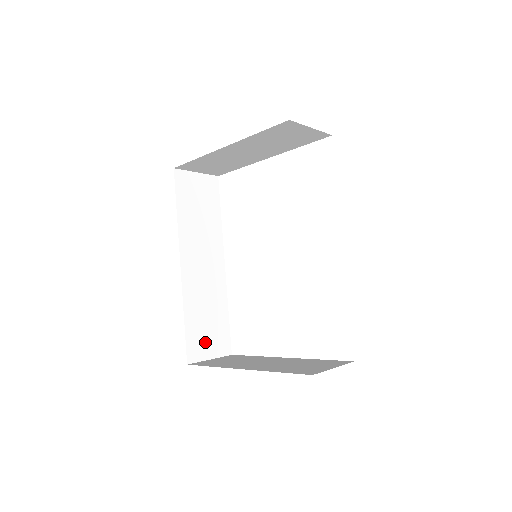
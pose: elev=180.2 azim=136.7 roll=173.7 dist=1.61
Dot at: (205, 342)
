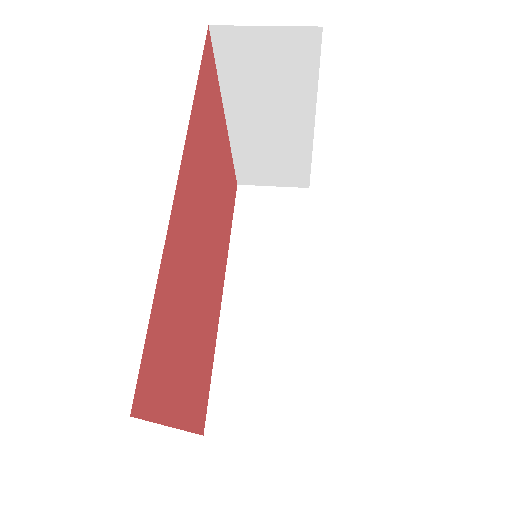
Dot at: (244, 410)
